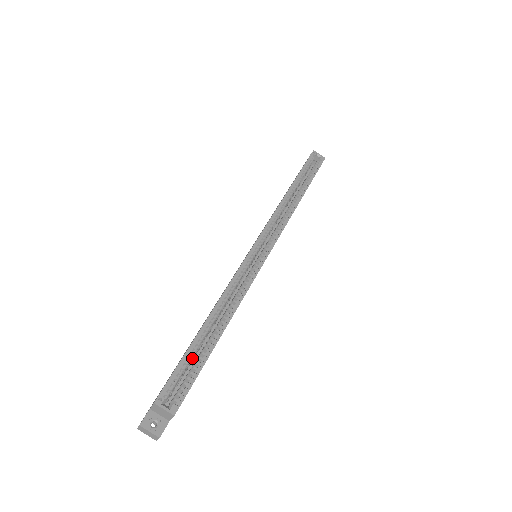
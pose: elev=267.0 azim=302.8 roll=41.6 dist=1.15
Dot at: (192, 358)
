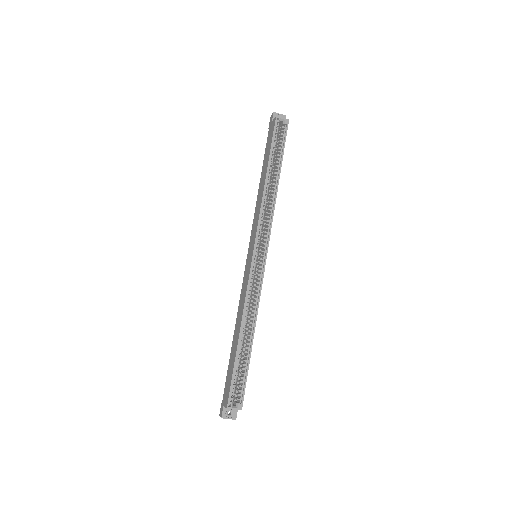
Dot at: occluded
